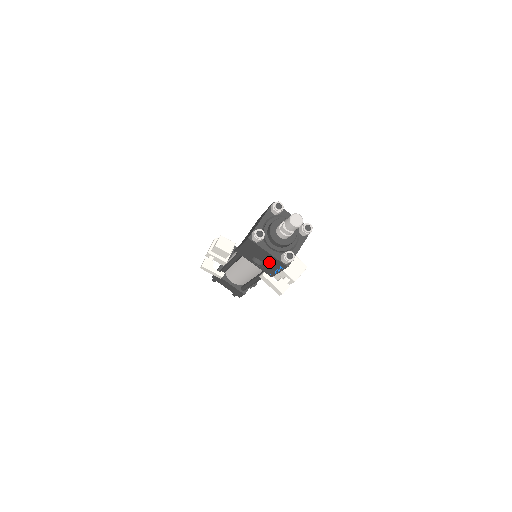
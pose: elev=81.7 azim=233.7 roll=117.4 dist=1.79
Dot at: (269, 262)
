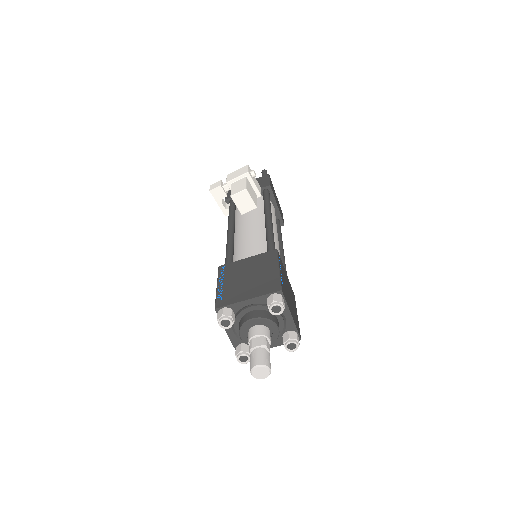
Dot at: occluded
